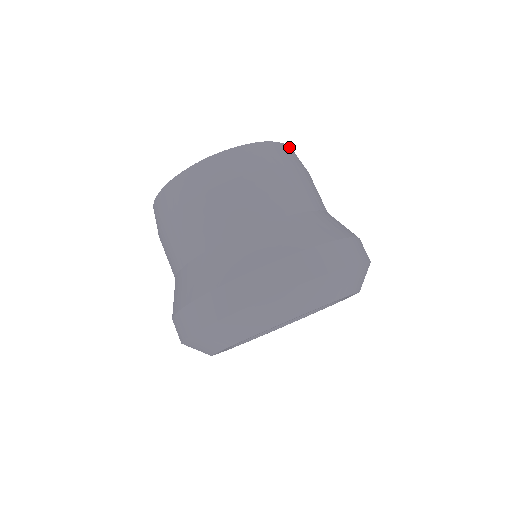
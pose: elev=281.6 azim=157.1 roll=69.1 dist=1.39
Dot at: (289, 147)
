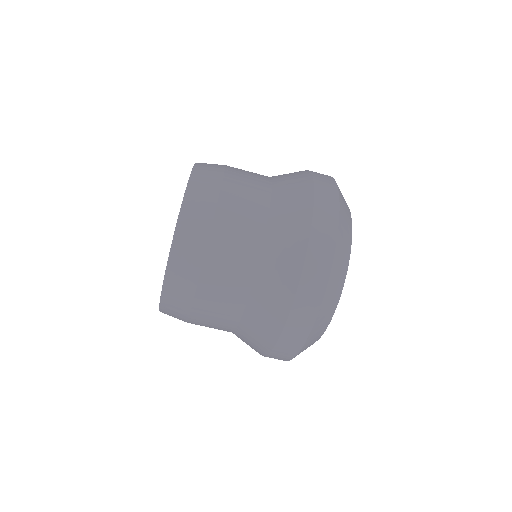
Dot at: (182, 215)
